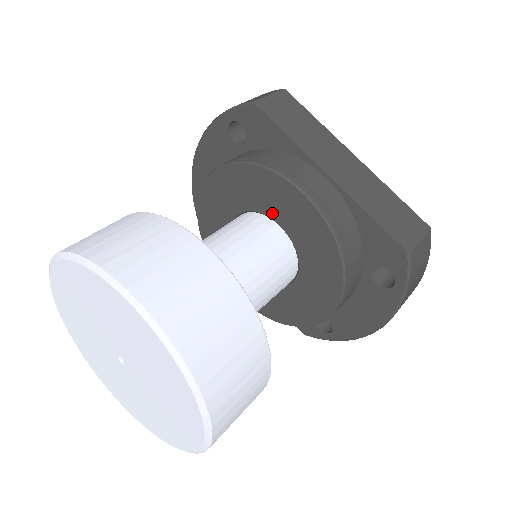
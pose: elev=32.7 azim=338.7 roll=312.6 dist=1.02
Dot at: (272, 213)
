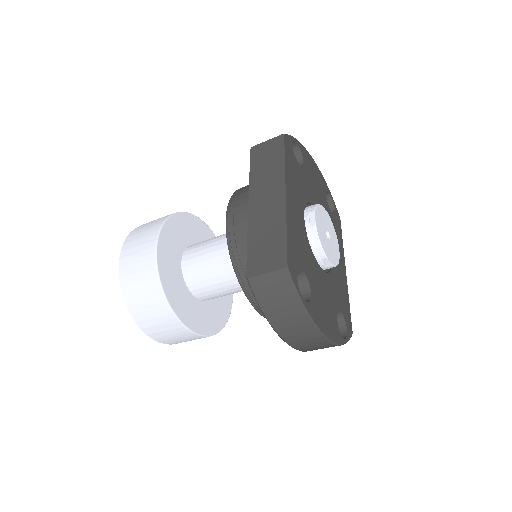
Dot at: occluded
